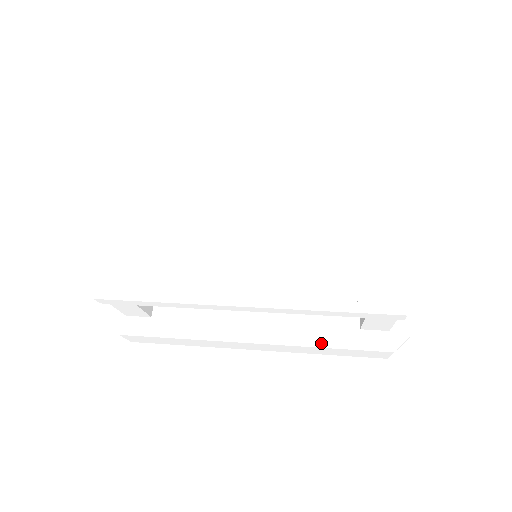
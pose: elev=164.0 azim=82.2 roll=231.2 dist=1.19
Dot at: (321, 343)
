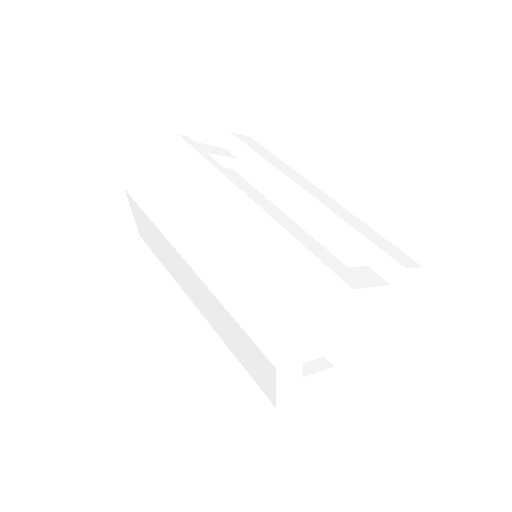
Dot at: occluded
